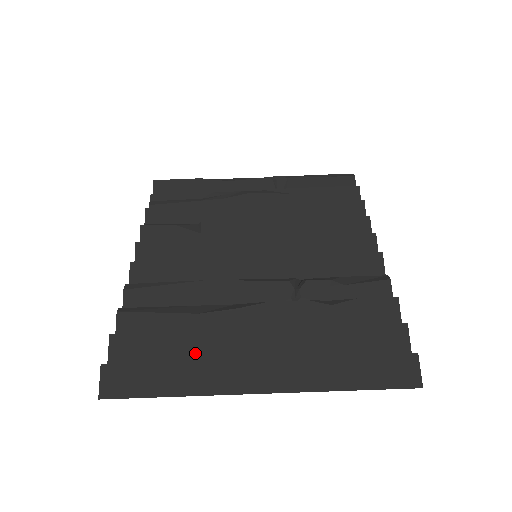
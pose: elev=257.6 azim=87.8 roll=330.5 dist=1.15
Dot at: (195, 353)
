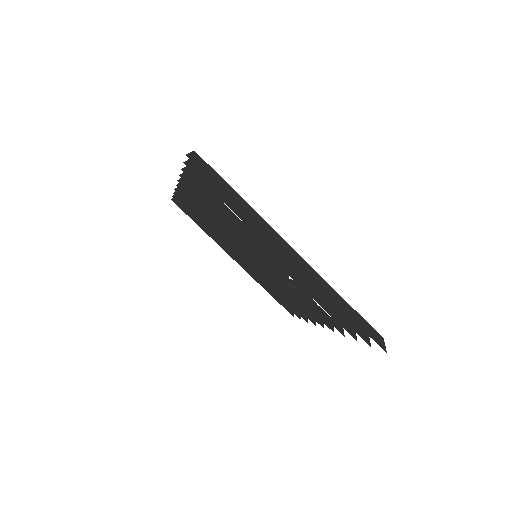
Dot at: (243, 217)
